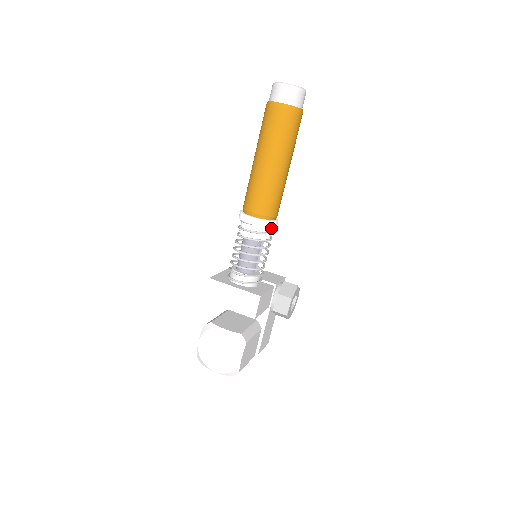
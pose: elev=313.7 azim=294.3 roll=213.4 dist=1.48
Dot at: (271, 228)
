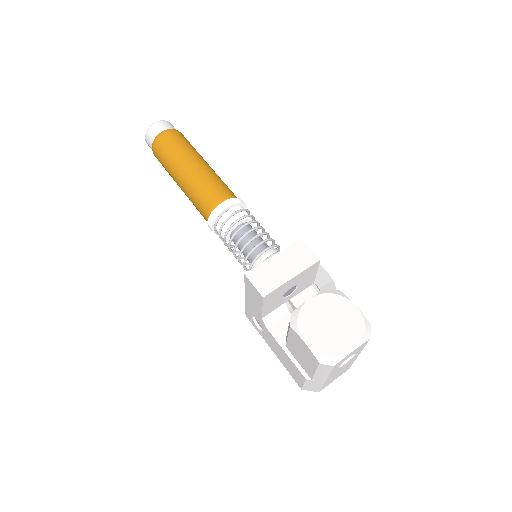
Dot at: occluded
